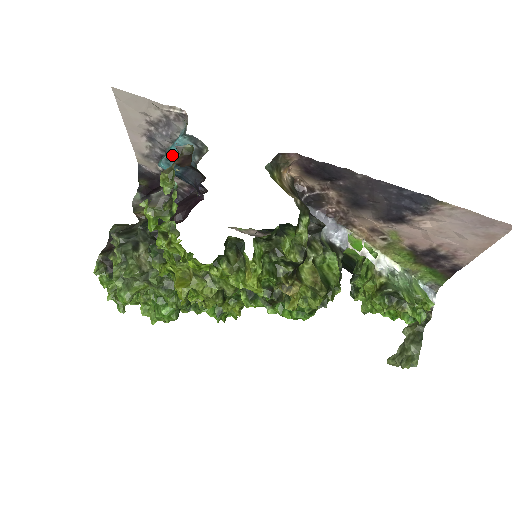
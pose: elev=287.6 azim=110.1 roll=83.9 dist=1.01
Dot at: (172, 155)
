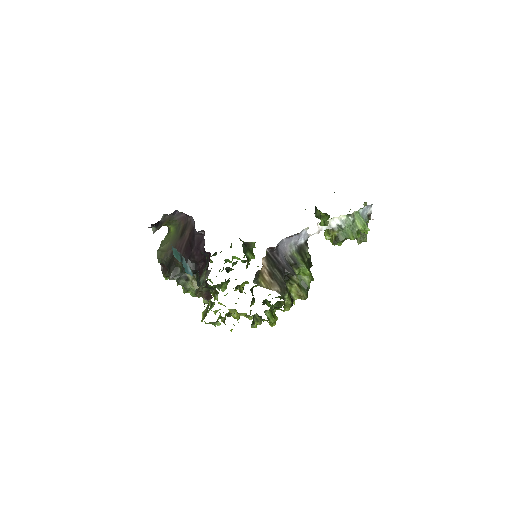
Dot at: occluded
